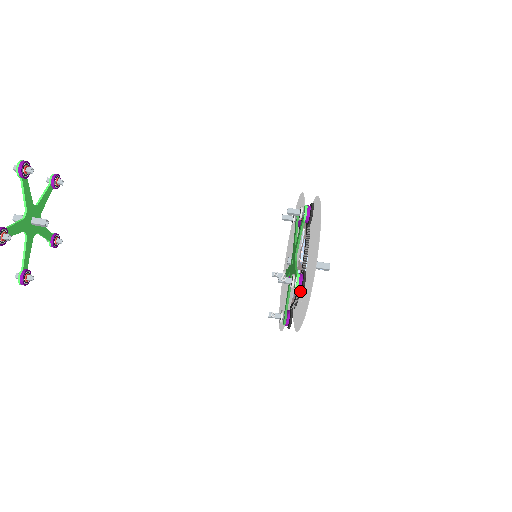
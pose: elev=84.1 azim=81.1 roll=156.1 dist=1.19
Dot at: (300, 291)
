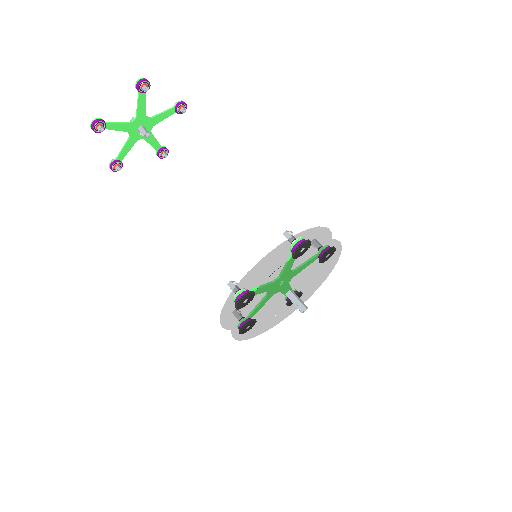
Dot at: (297, 248)
